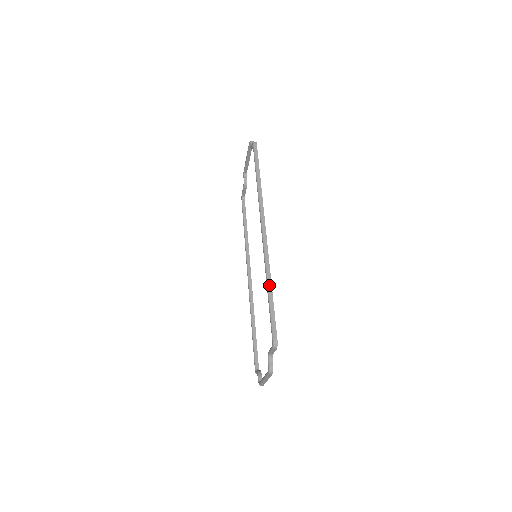
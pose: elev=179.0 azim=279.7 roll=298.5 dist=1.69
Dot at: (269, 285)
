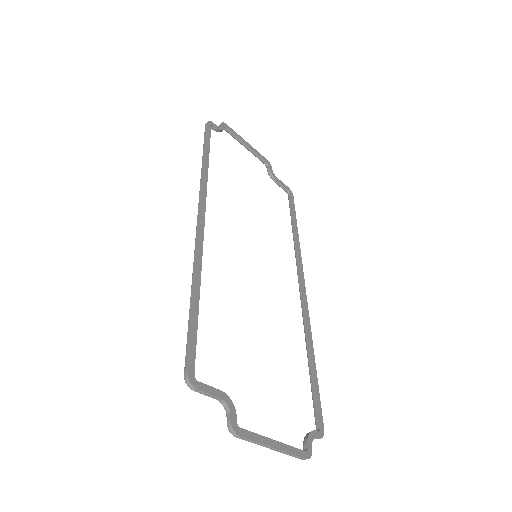
Dot at: (191, 289)
